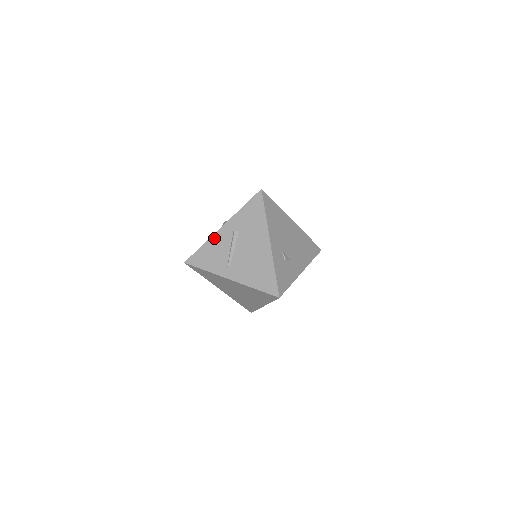
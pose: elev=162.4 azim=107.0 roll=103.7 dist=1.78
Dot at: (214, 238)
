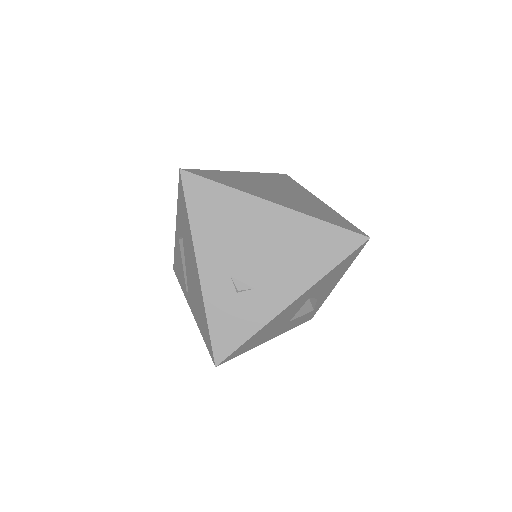
Dot at: (176, 243)
